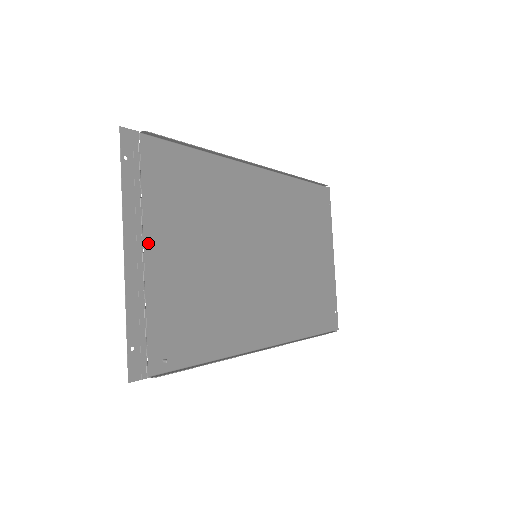
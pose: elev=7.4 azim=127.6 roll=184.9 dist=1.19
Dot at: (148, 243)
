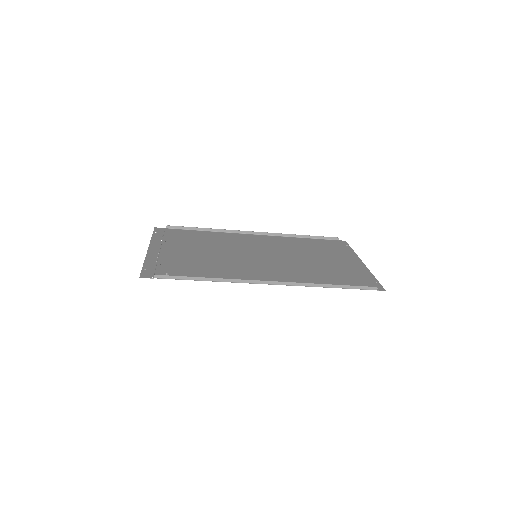
Dot at: (164, 248)
